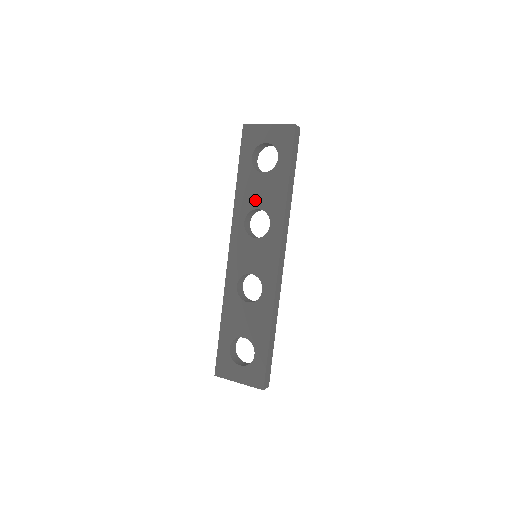
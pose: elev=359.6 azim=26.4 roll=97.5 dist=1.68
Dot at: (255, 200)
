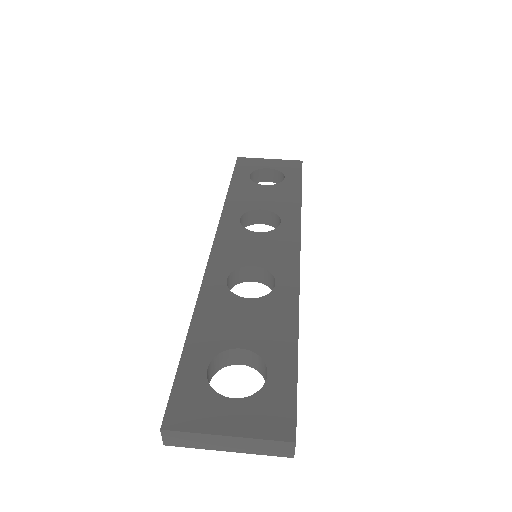
Dot at: (256, 203)
